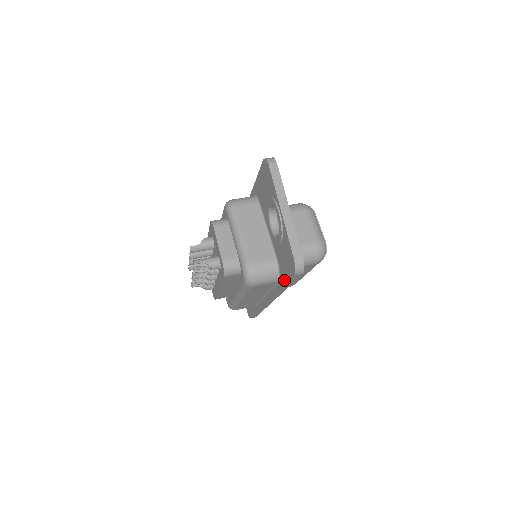
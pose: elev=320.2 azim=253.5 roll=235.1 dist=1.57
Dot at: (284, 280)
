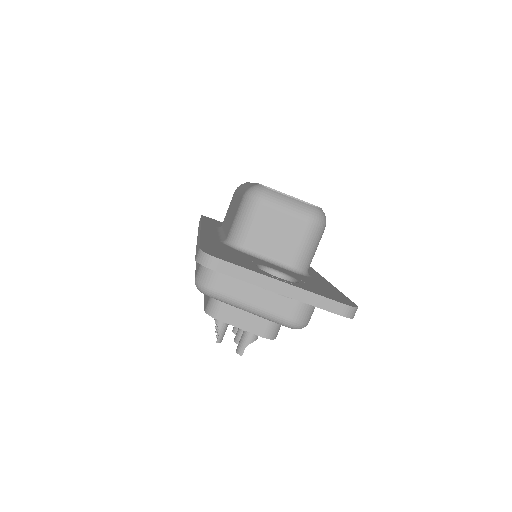
Dot at: occluded
